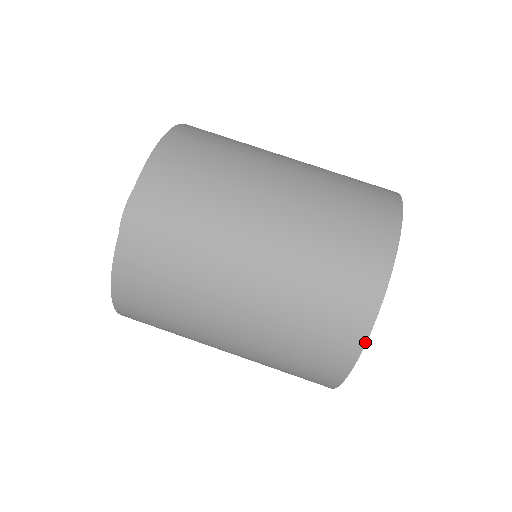
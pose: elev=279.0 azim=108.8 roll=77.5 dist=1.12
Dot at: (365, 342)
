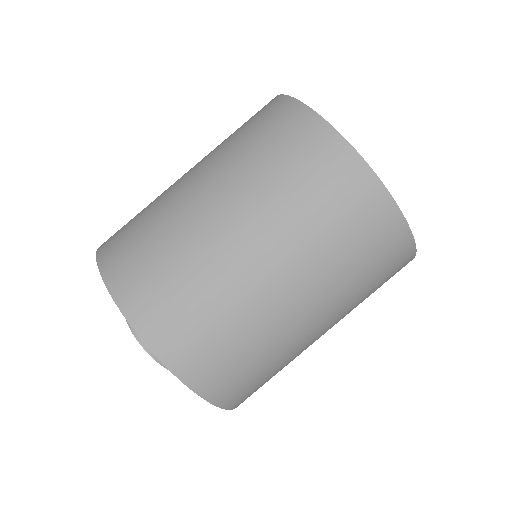
Dot at: (384, 187)
